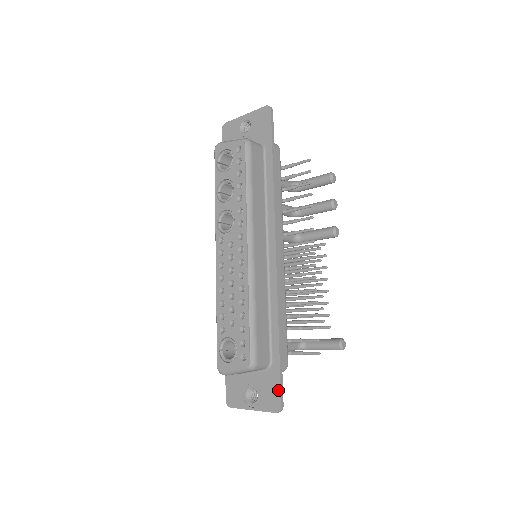
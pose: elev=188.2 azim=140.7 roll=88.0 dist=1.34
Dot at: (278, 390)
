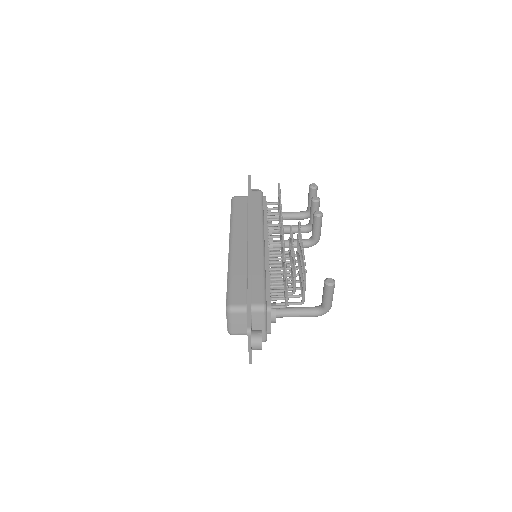
Dot at: (247, 318)
